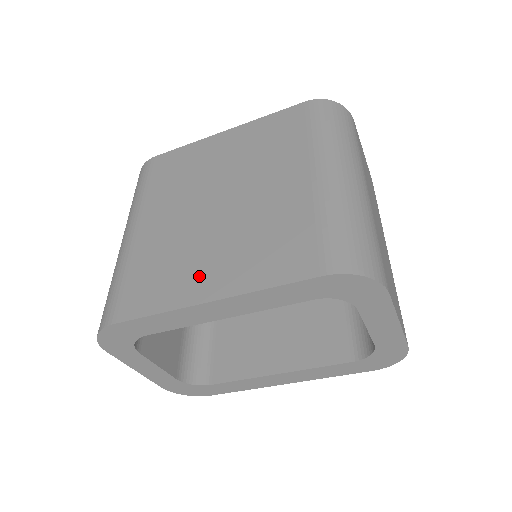
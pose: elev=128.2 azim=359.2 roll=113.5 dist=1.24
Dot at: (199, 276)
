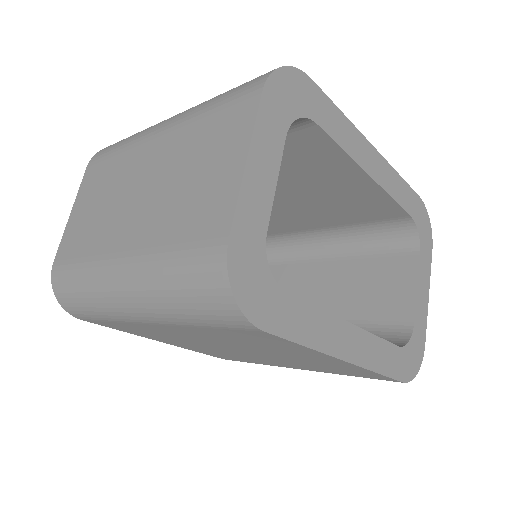
Dot at: occluded
